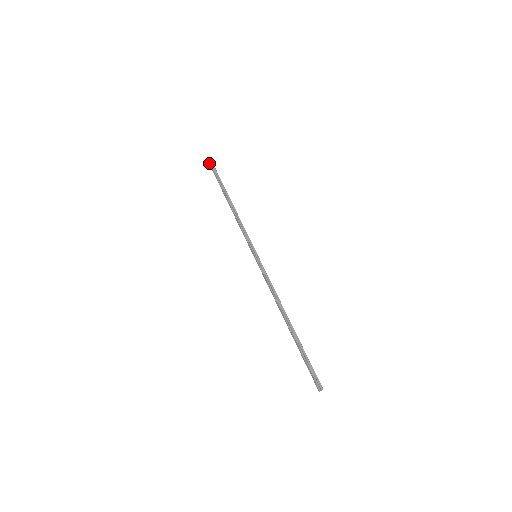
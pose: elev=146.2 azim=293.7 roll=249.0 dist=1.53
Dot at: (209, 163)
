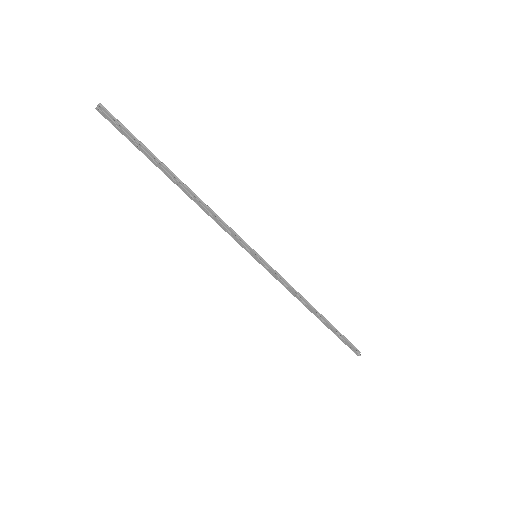
Dot at: (103, 114)
